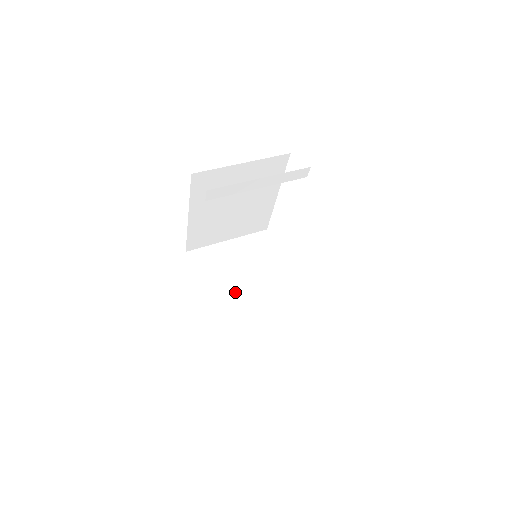
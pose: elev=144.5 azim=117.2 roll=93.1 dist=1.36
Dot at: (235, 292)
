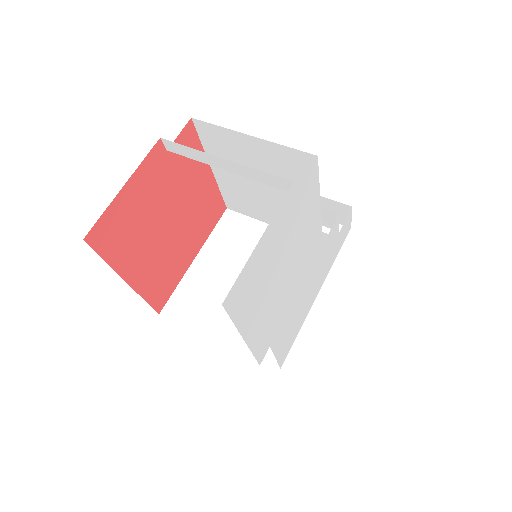
Dot at: (220, 275)
